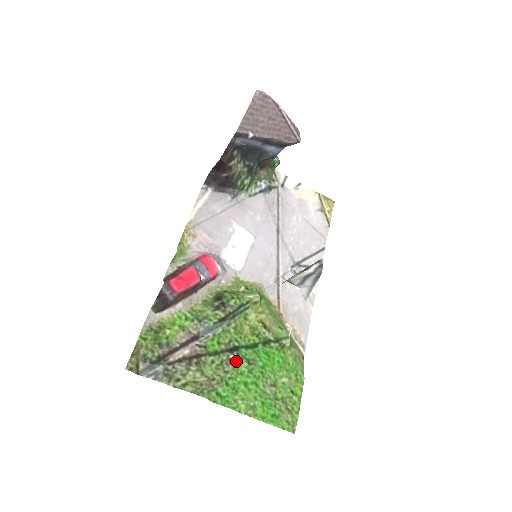
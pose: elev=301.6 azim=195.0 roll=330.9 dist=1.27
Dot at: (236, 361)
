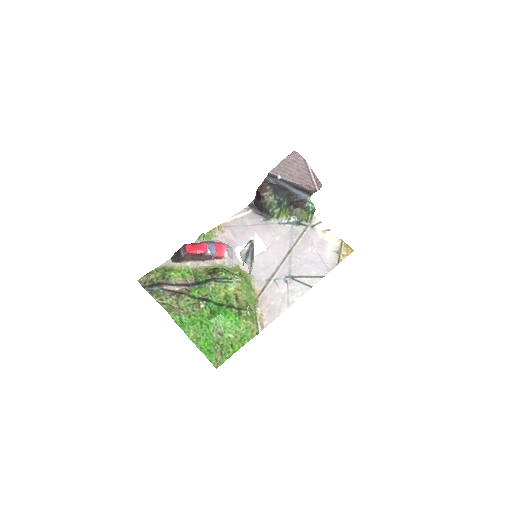
Dot at: (203, 307)
